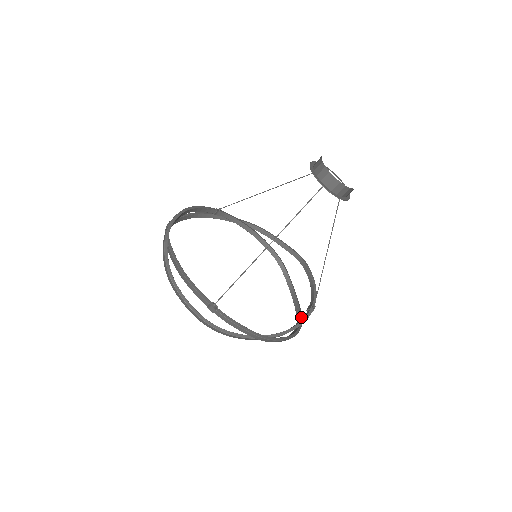
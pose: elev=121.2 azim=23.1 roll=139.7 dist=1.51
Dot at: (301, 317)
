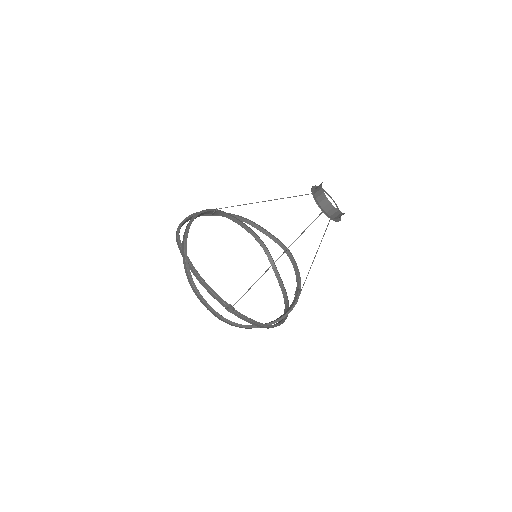
Dot at: (287, 298)
